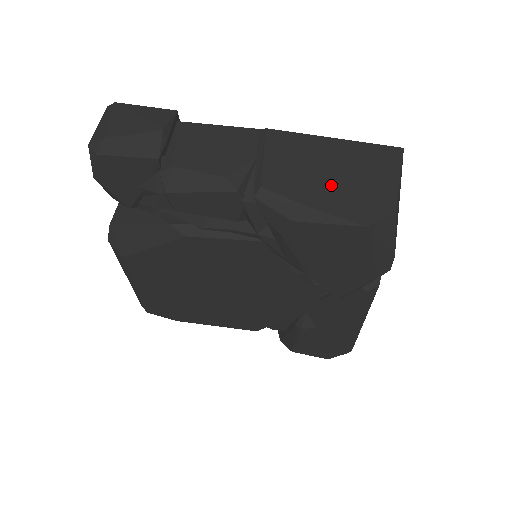
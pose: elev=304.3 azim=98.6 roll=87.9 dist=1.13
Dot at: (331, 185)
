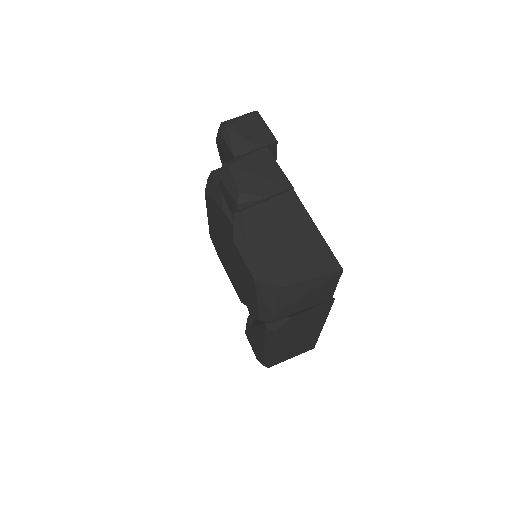
Dot at: (273, 245)
